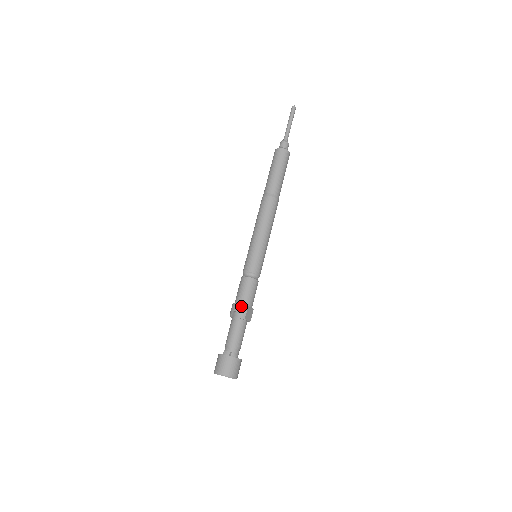
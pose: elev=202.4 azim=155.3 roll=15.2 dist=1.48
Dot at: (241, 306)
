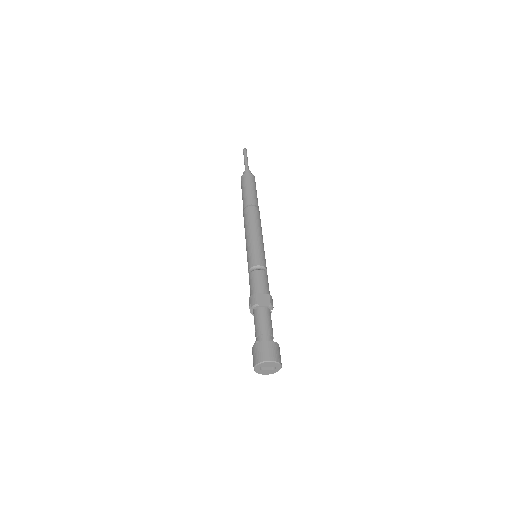
Dot at: (250, 298)
